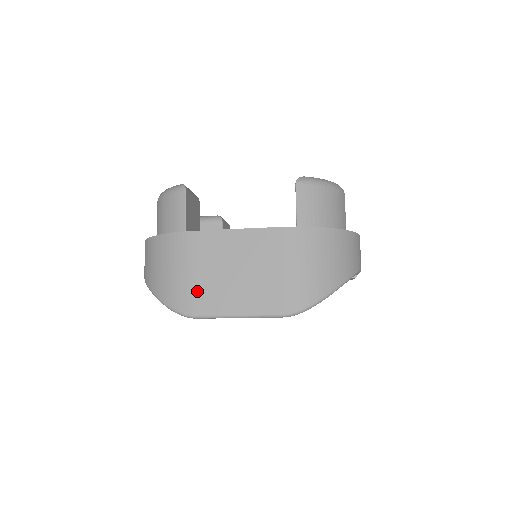
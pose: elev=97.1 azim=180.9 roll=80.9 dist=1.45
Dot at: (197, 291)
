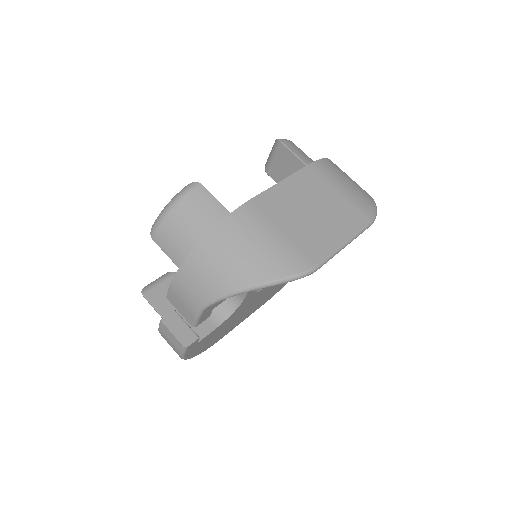
Dot at: (299, 244)
